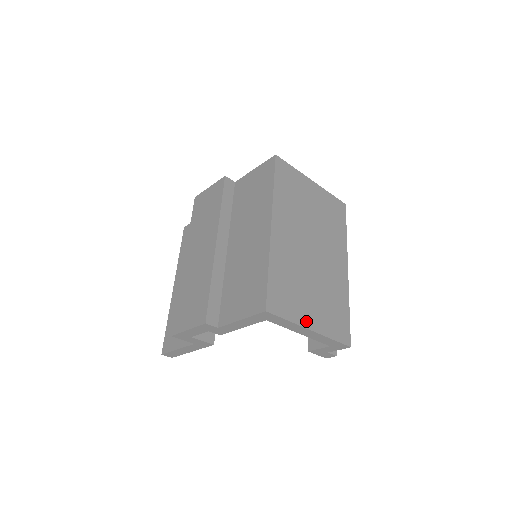
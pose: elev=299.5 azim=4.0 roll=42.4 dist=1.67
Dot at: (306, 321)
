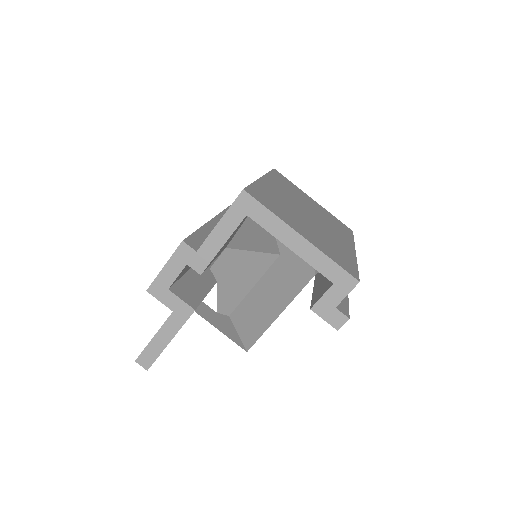
Dot at: (295, 228)
